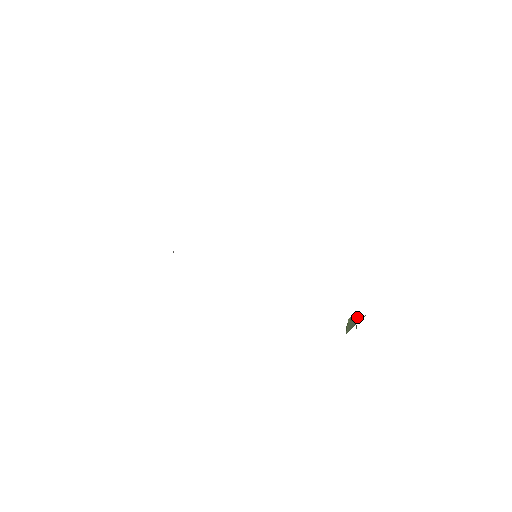
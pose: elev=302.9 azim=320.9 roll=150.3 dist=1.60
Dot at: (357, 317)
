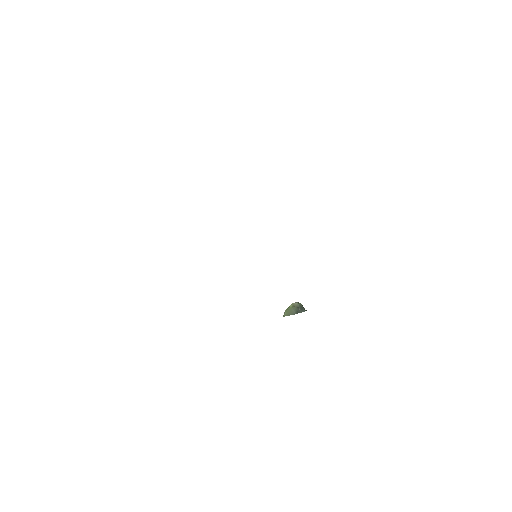
Dot at: (299, 307)
